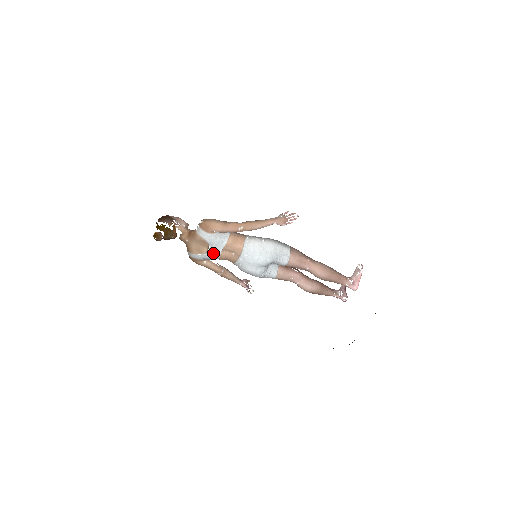
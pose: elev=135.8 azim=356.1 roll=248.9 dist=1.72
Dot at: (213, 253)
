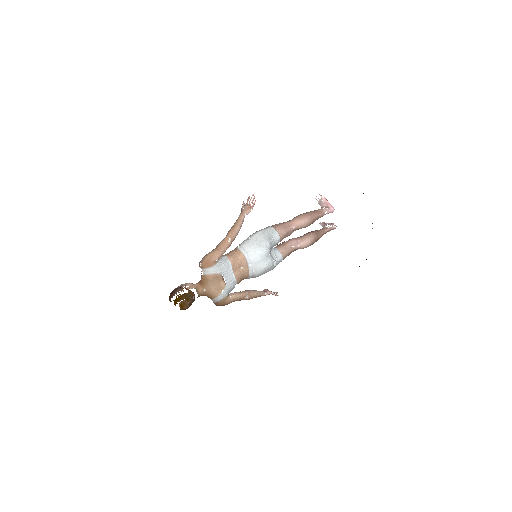
Dot at: (230, 280)
